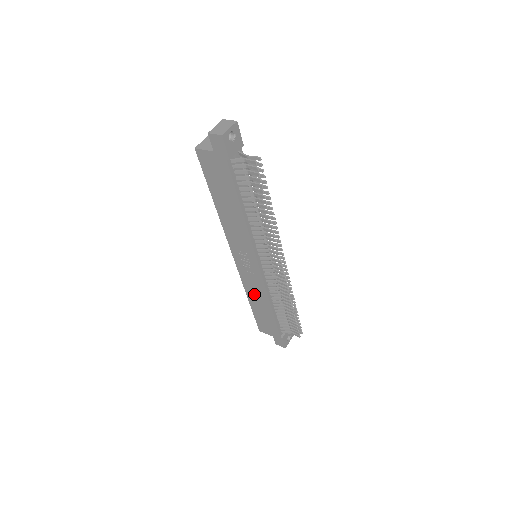
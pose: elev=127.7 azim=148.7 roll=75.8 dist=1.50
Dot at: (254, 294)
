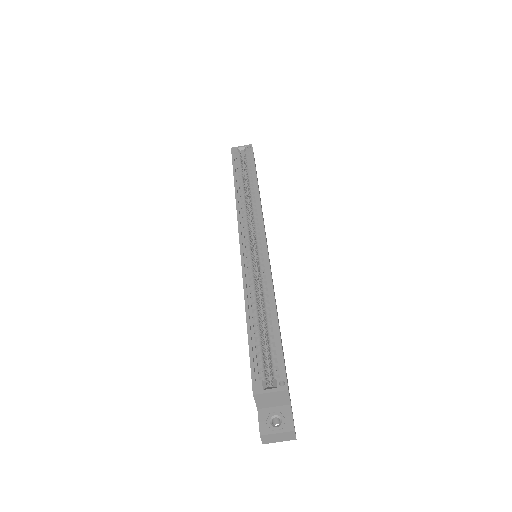
Dot at: occluded
